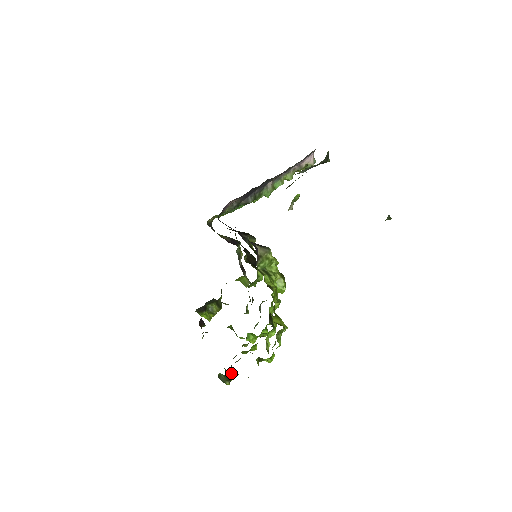
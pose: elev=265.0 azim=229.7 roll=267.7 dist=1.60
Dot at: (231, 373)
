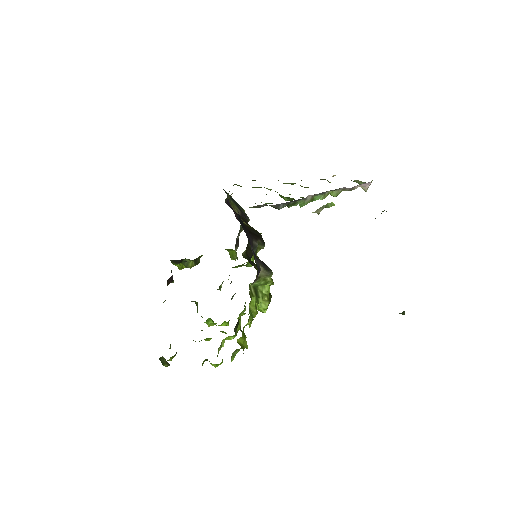
Dot at: (174, 356)
